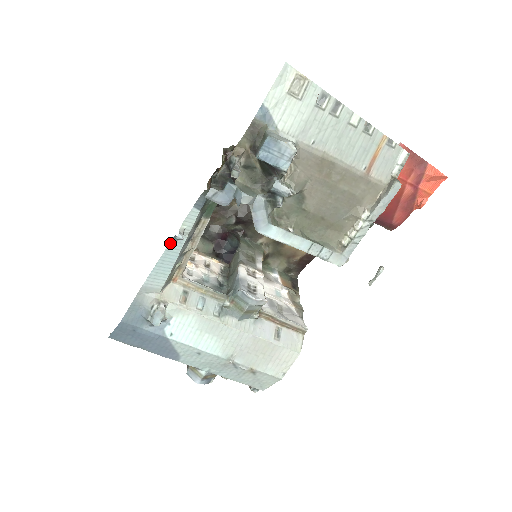
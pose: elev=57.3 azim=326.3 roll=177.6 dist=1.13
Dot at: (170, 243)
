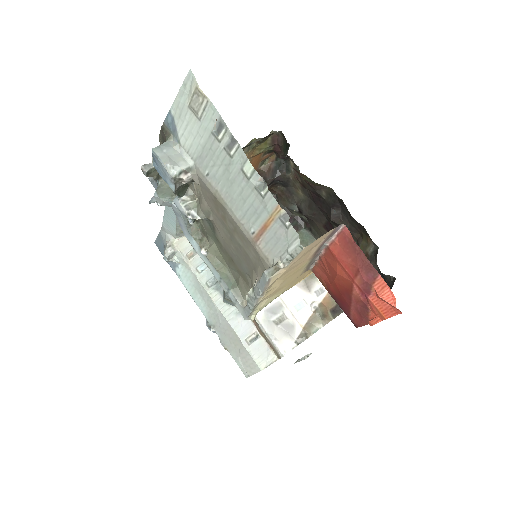
Dot at: occluded
